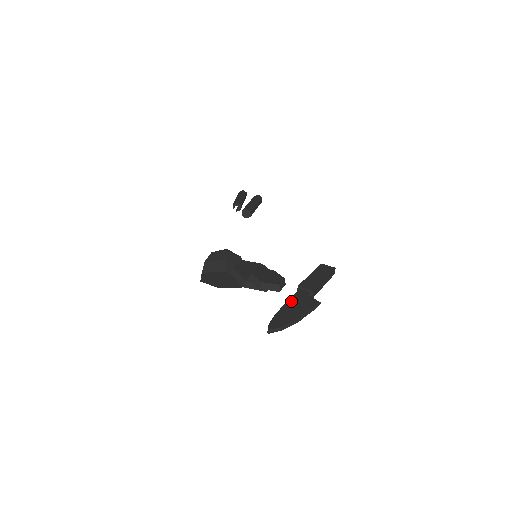
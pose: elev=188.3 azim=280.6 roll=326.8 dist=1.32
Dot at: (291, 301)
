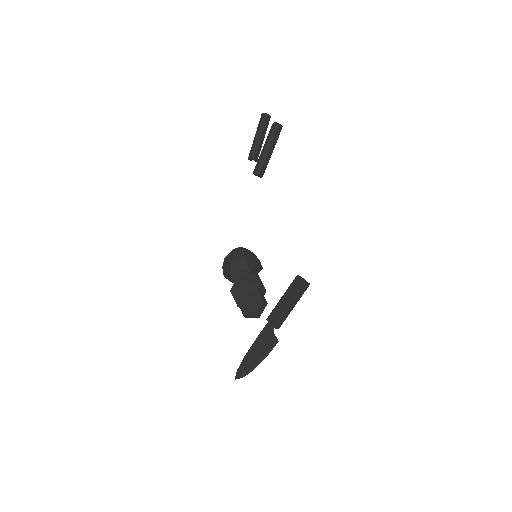
Dot at: (257, 342)
